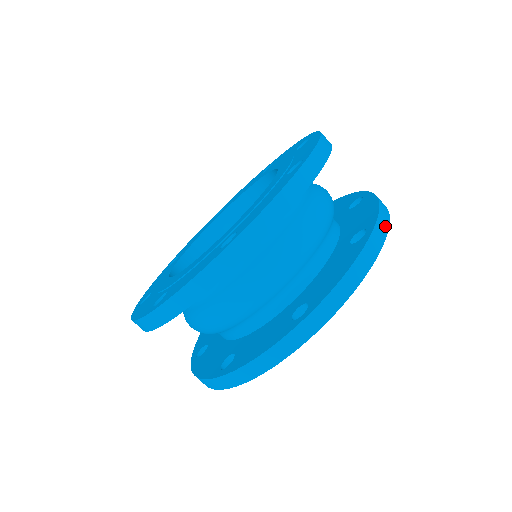
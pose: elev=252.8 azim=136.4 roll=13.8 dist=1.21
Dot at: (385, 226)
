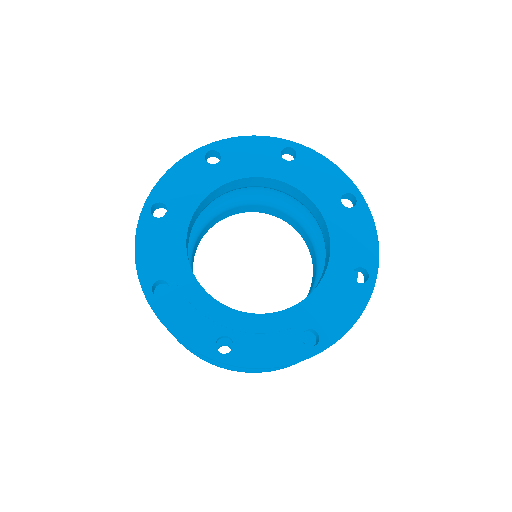
Dot at: occluded
